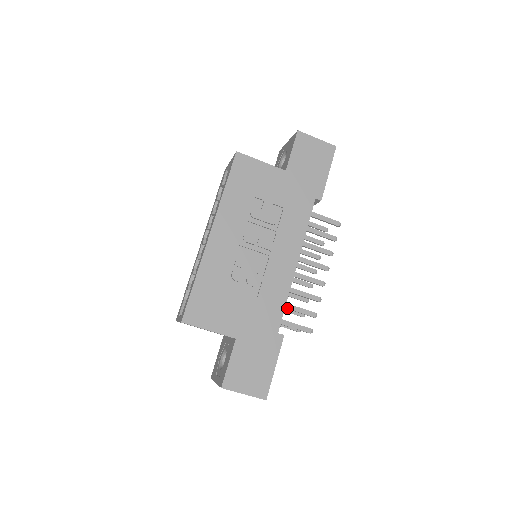
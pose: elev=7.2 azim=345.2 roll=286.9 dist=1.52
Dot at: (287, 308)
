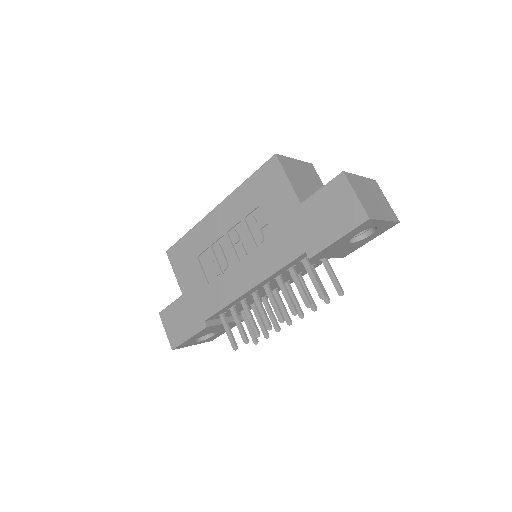
Dot at: (232, 314)
